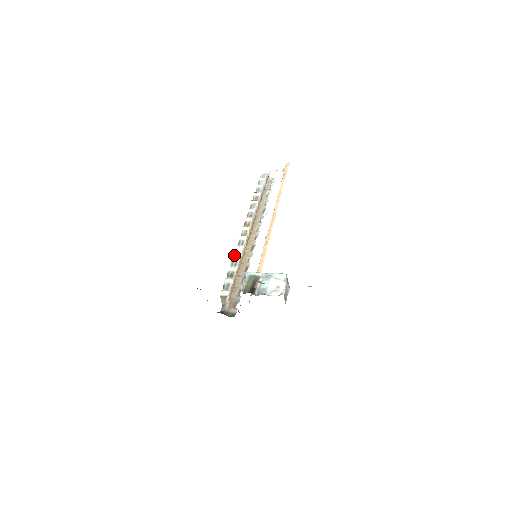
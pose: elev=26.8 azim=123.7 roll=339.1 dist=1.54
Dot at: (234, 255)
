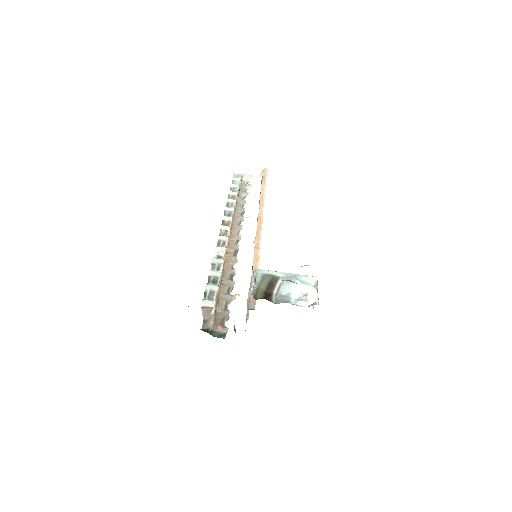
Dot at: (214, 257)
